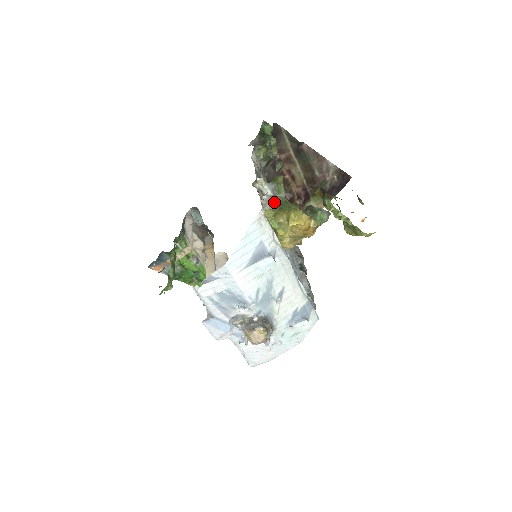
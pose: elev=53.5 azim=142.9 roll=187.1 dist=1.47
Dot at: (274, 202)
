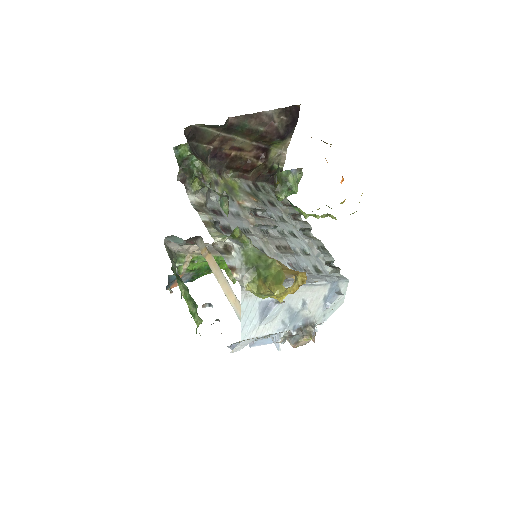
Dot at: (248, 266)
